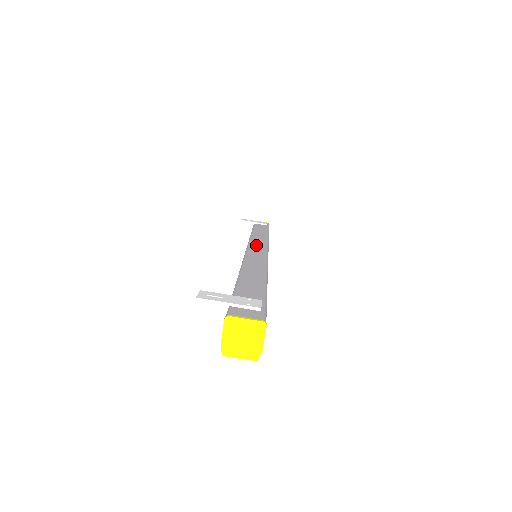
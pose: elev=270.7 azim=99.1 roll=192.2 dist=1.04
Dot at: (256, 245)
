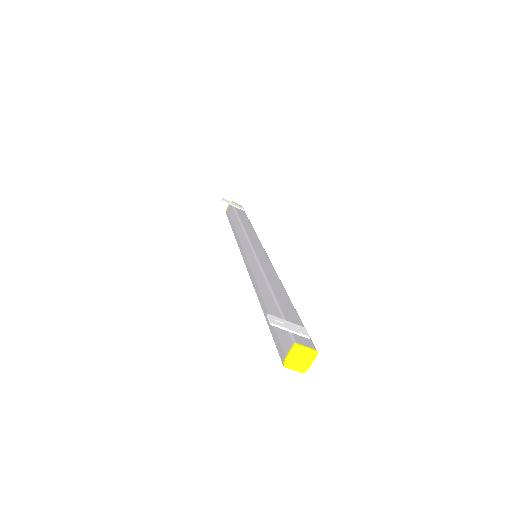
Dot at: (257, 246)
